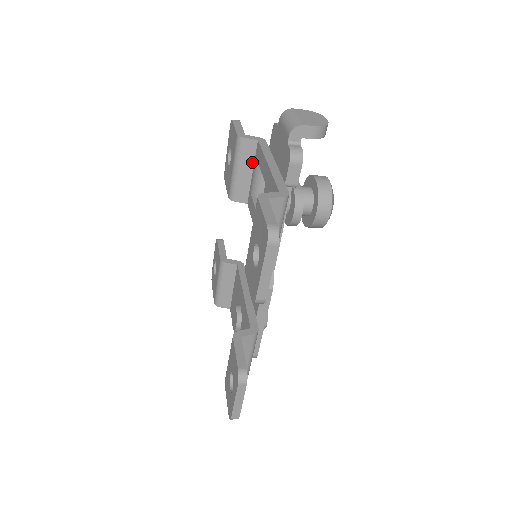
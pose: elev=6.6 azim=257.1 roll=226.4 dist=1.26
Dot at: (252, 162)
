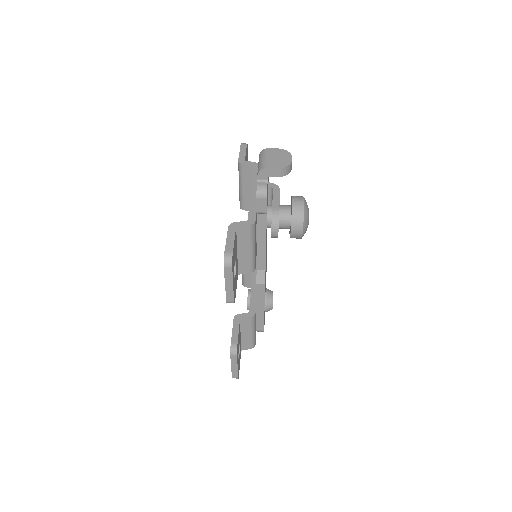
Dot at: occluded
